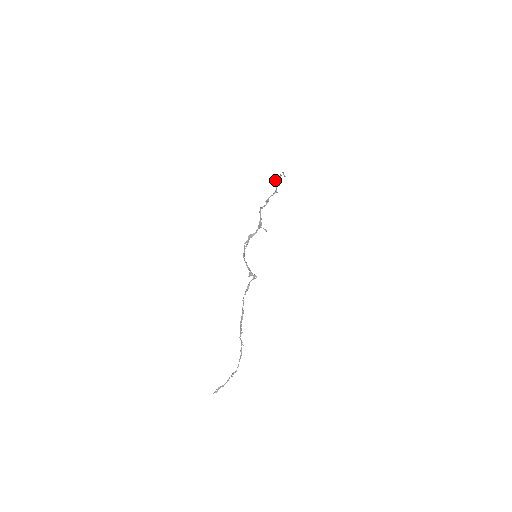
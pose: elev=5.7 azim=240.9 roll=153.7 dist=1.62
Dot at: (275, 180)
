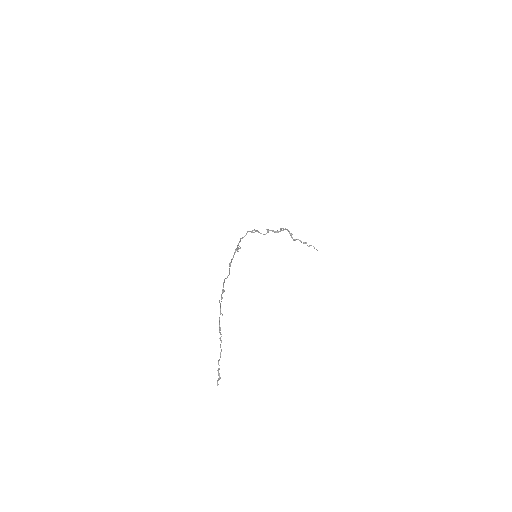
Dot at: occluded
